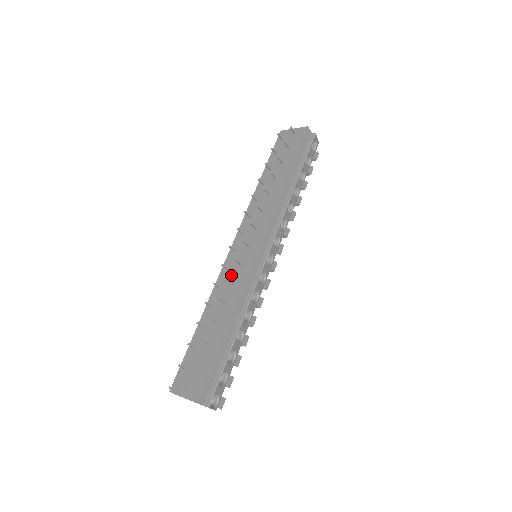
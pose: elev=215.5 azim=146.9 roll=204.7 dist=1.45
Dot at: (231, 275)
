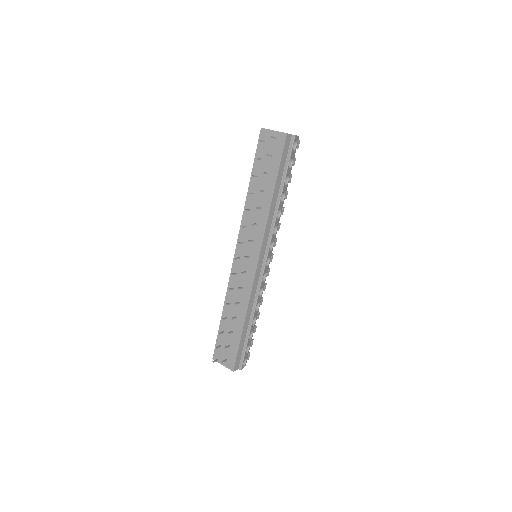
Dot at: (239, 280)
